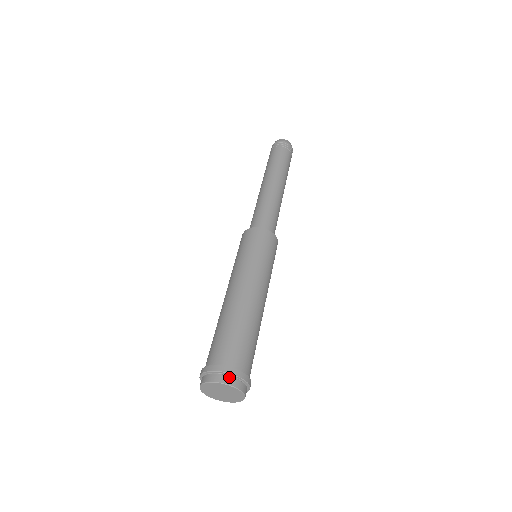
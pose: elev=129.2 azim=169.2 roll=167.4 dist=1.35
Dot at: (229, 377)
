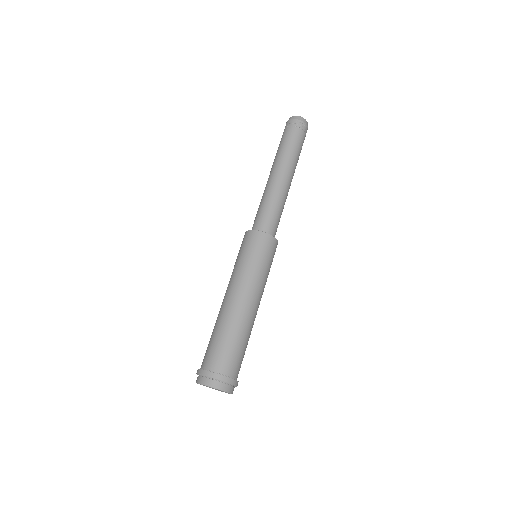
Dot at: (223, 384)
